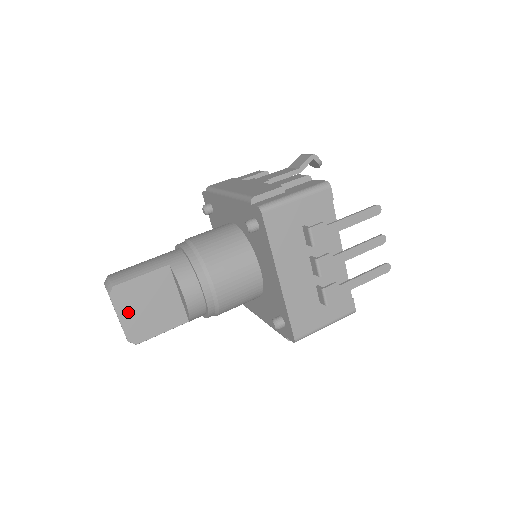
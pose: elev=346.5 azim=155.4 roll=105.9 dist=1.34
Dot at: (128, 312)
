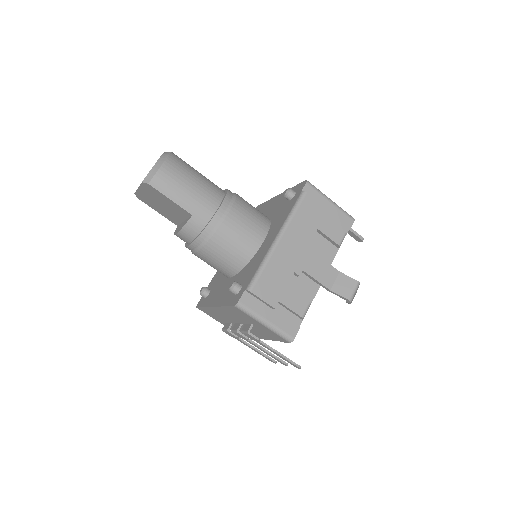
Dot at: (146, 193)
